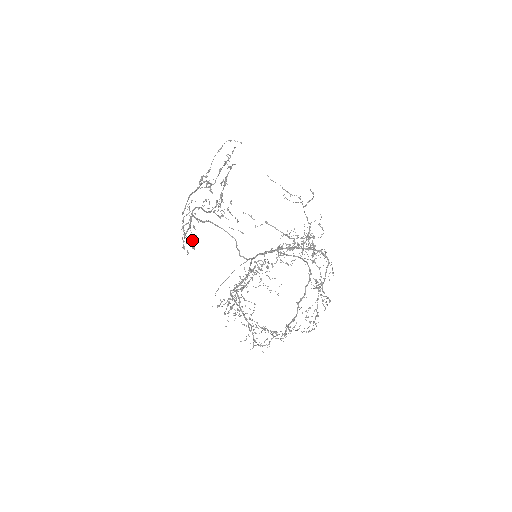
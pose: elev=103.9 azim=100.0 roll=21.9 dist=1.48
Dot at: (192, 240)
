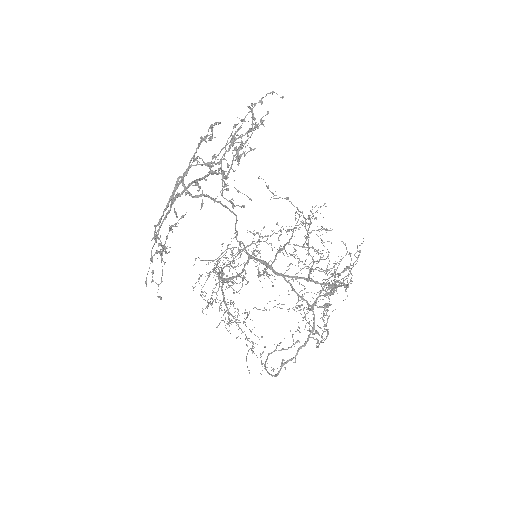
Dot at: occluded
